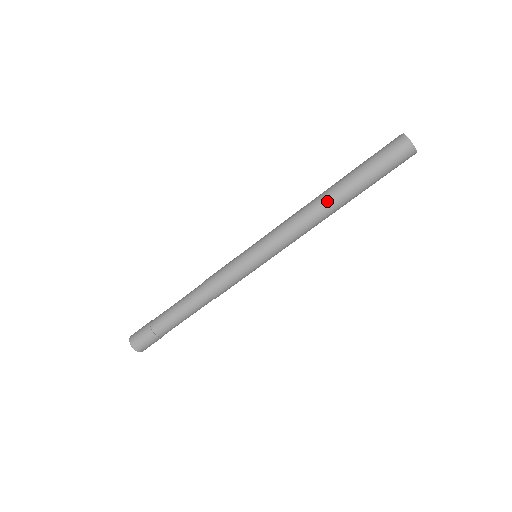
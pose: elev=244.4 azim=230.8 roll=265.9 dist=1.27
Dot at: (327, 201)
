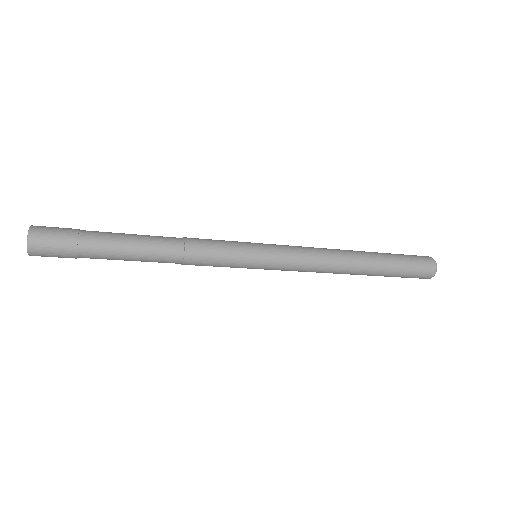
Dot at: (356, 265)
